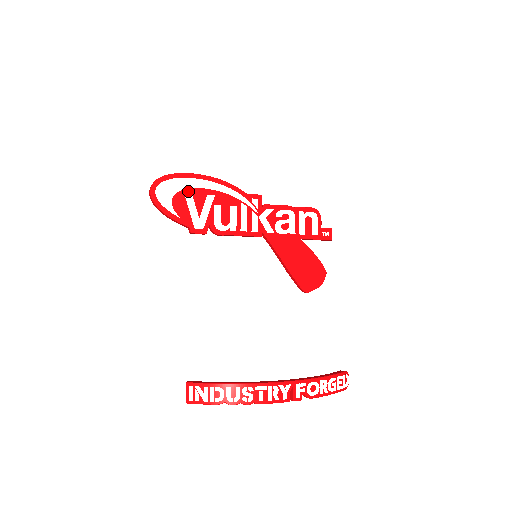
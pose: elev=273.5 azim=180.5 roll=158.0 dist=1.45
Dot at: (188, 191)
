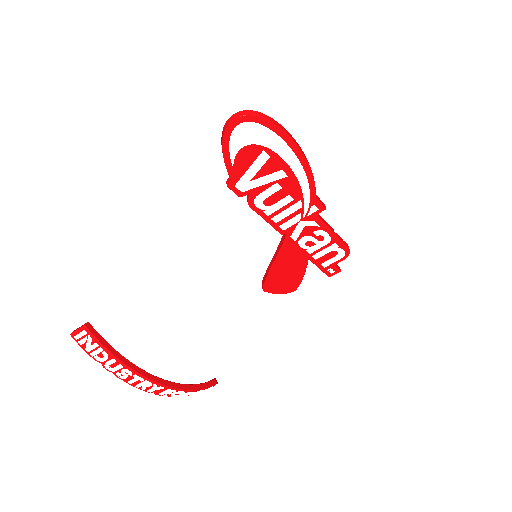
Dot at: (269, 152)
